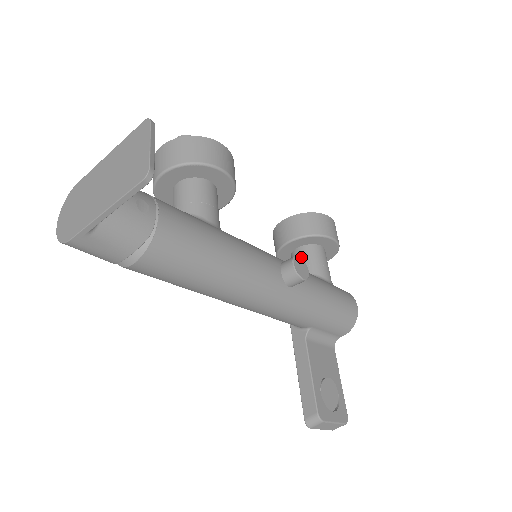
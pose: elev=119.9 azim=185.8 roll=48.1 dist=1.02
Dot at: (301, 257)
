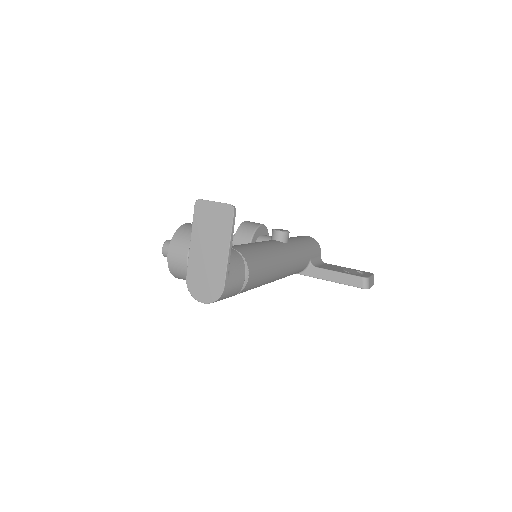
Dot at: occluded
